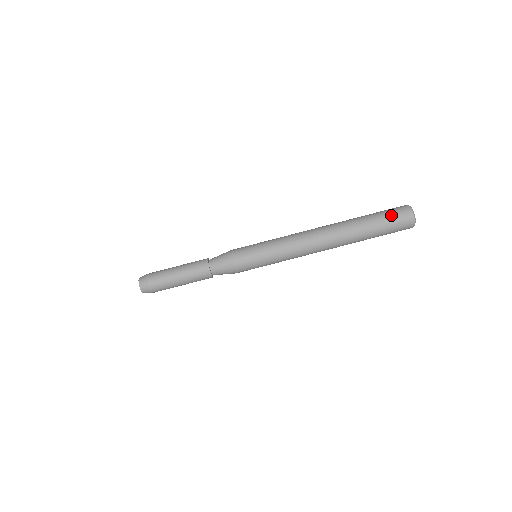
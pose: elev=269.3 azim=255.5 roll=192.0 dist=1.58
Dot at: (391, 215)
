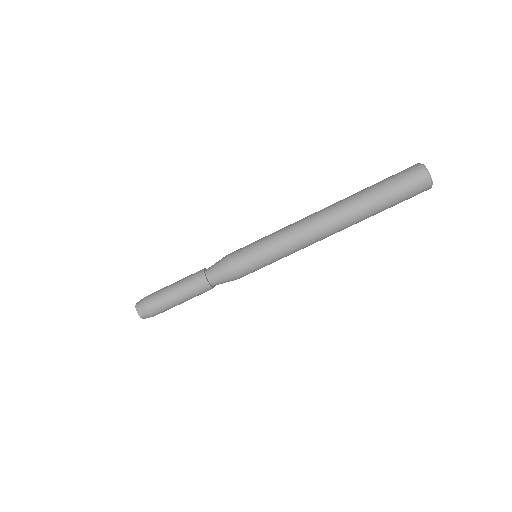
Dot at: (407, 193)
